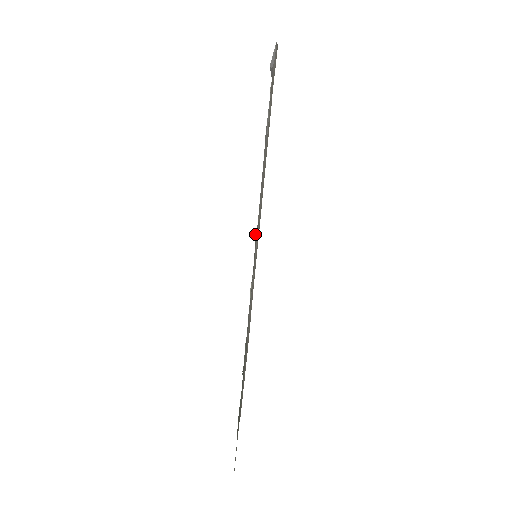
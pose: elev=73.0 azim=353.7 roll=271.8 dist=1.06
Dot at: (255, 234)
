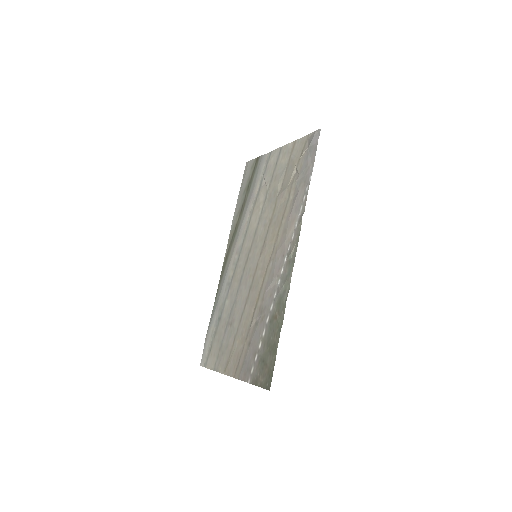
Dot at: (301, 218)
